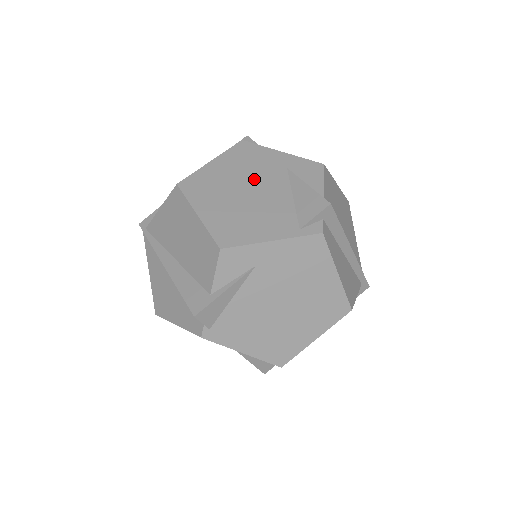
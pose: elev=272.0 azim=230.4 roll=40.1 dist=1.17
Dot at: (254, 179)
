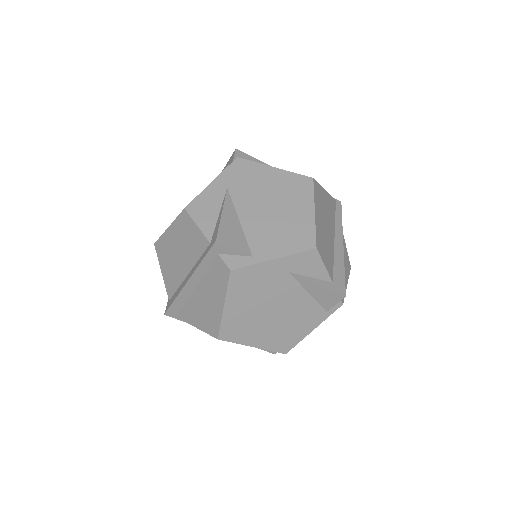
Dot at: (270, 299)
